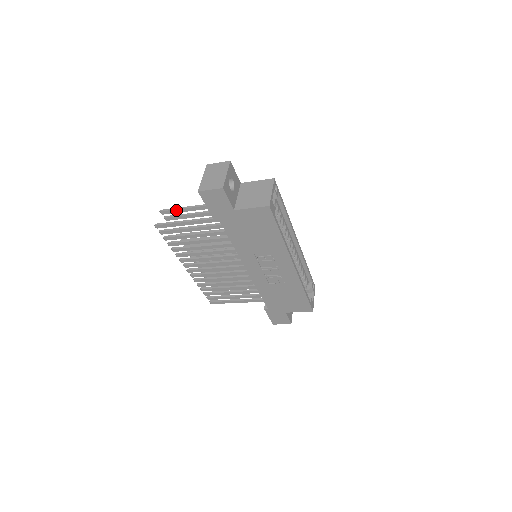
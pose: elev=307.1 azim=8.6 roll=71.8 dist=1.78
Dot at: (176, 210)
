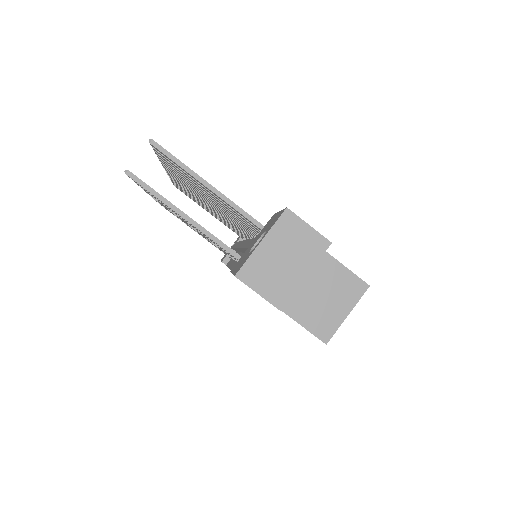
Dot at: (180, 166)
